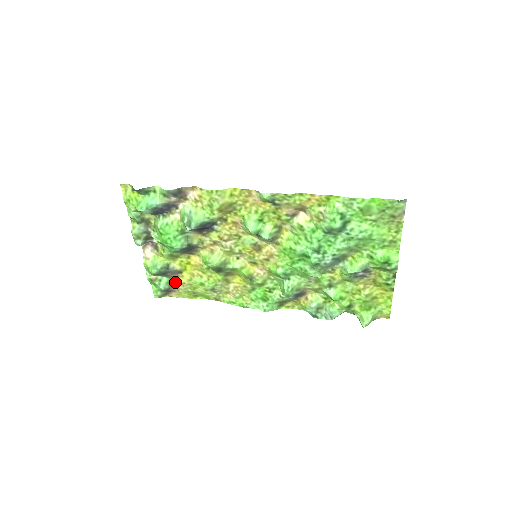
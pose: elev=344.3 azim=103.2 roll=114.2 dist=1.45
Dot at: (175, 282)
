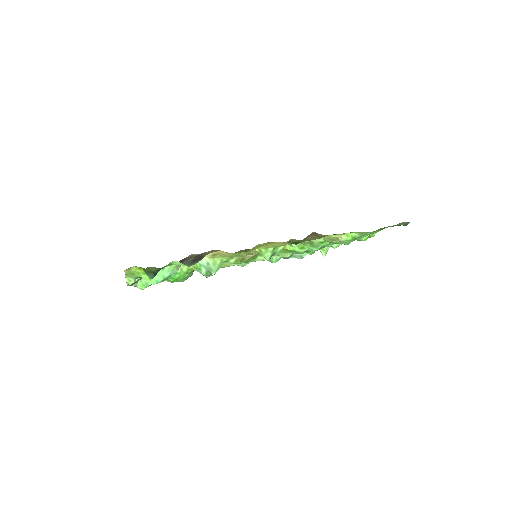
Dot at: occluded
